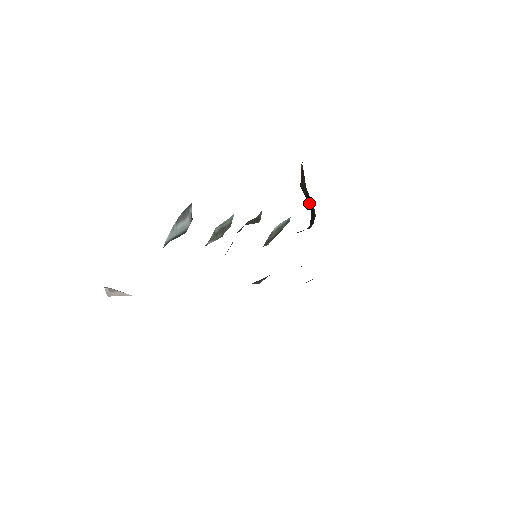
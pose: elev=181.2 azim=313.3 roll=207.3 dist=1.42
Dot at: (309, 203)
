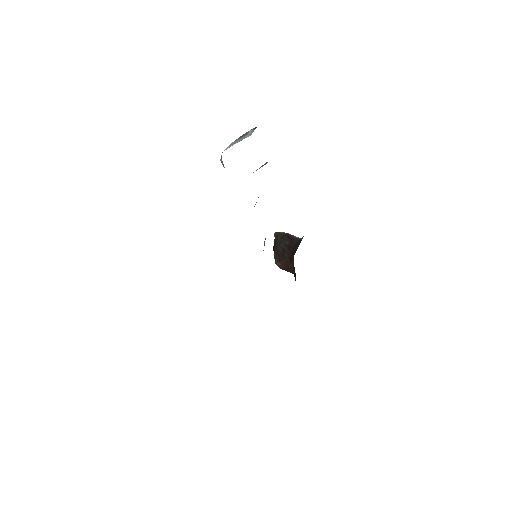
Dot at: (289, 243)
